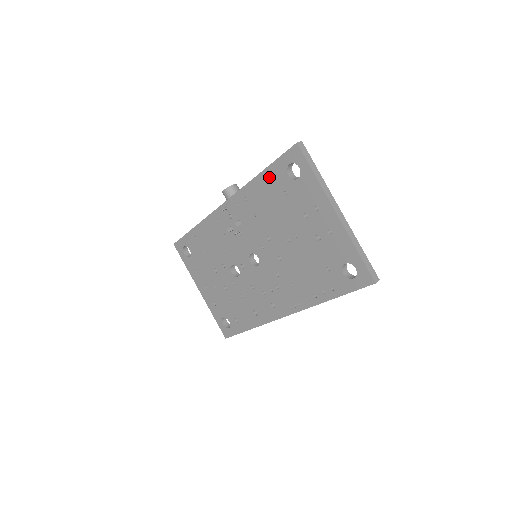
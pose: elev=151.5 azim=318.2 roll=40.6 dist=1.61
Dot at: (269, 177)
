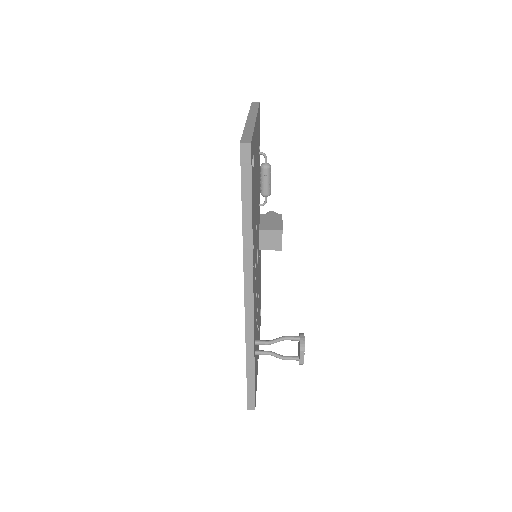
Dot at: occluded
